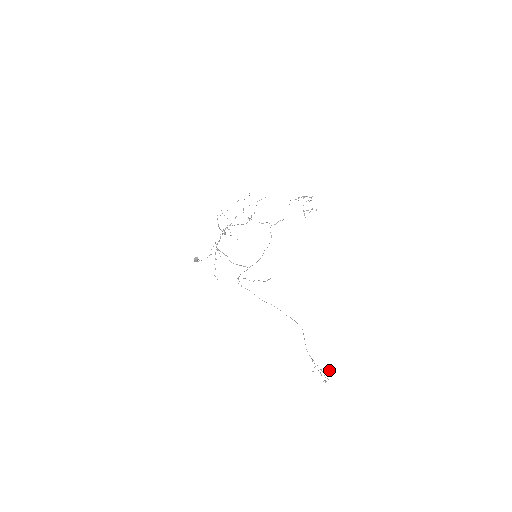
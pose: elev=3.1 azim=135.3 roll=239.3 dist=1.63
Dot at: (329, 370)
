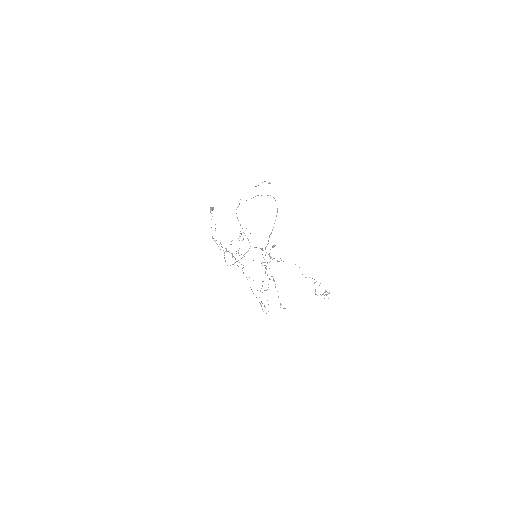
Dot at: occluded
